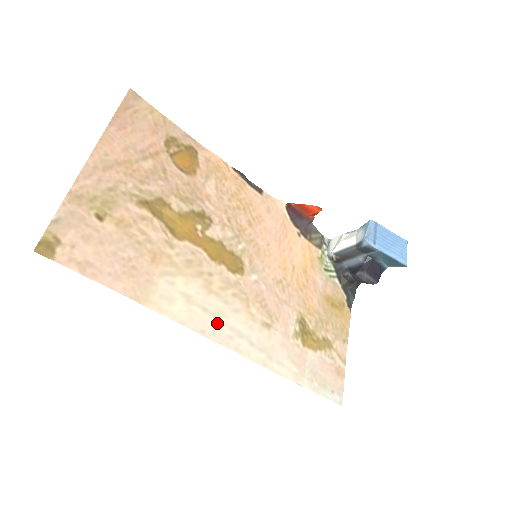
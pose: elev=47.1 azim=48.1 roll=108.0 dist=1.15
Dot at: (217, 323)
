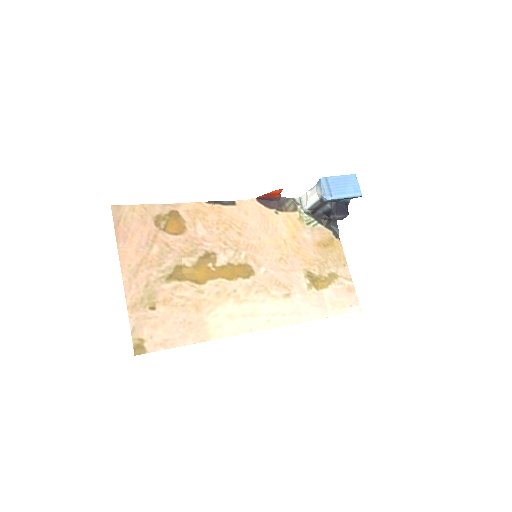
Dot at: (256, 318)
